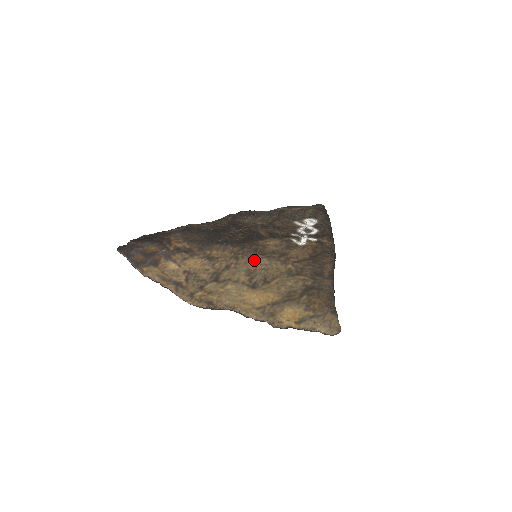
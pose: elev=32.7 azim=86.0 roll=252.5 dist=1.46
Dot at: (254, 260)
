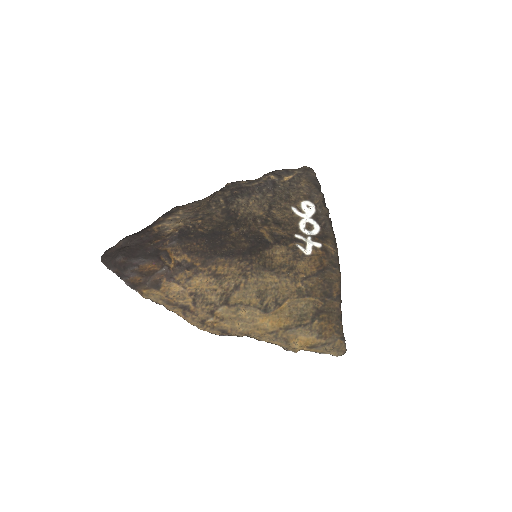
Dot at: (264, 279)
